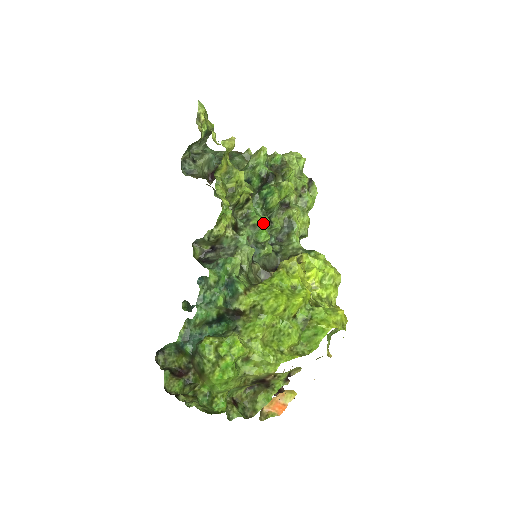
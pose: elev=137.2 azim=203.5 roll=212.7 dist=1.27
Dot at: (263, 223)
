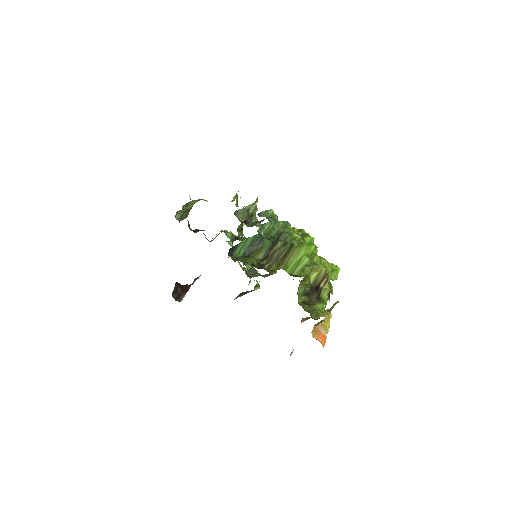
Dot at: occluded
